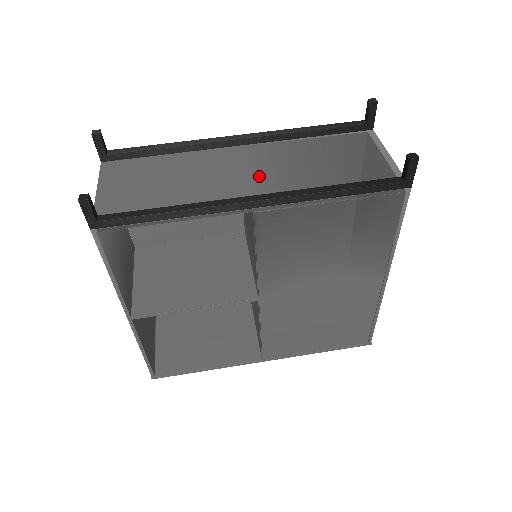
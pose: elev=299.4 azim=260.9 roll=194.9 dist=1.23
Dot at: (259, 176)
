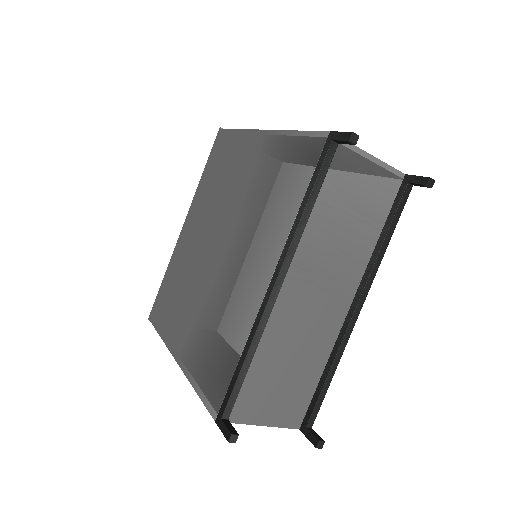
Dot at: (328, 287)
